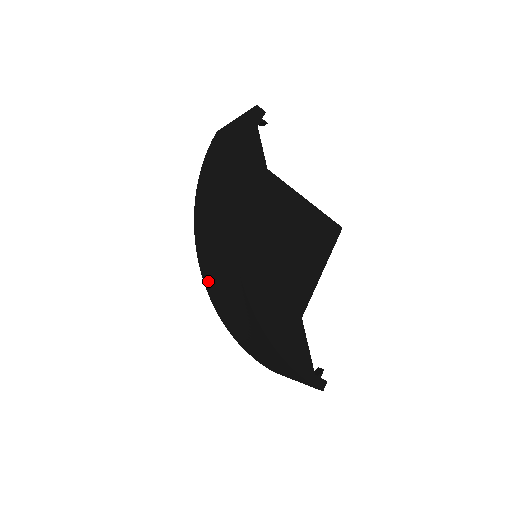
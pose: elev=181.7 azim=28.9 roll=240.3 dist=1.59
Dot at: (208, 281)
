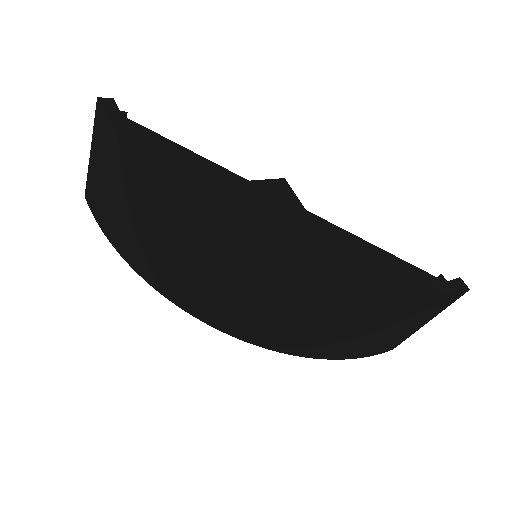
Dot at: (243, 329)
